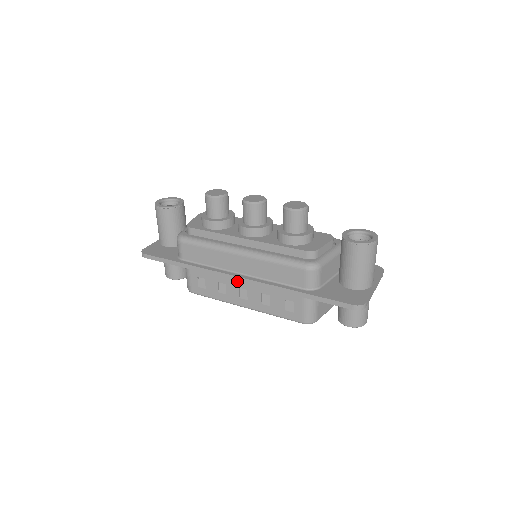
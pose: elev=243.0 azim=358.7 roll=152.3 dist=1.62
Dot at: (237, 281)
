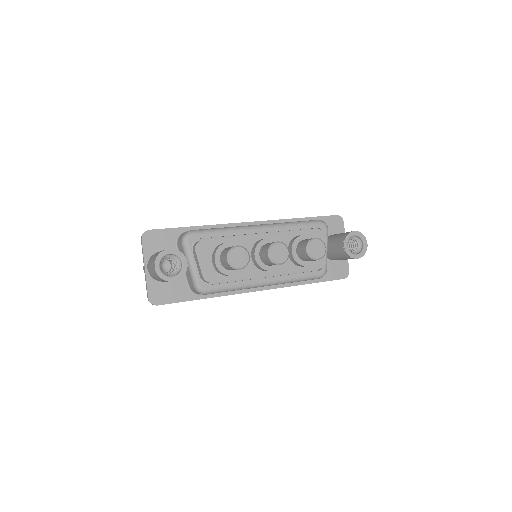
Dot at: occluded
